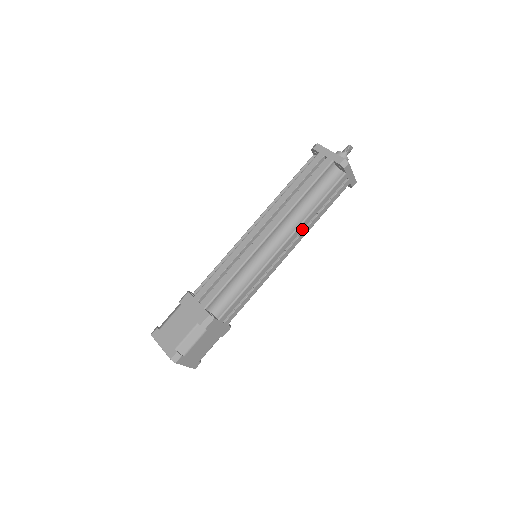
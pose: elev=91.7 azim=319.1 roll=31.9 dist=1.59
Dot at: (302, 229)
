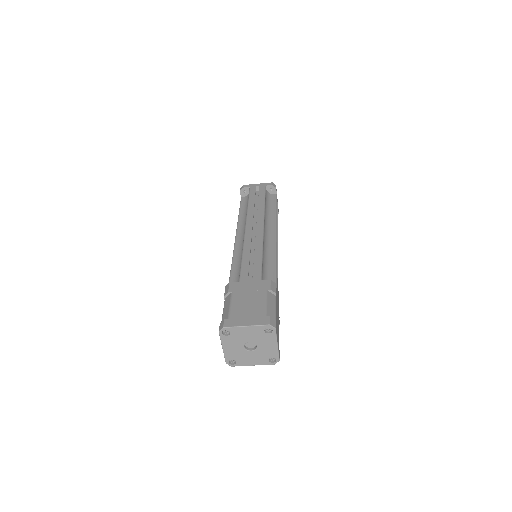
Dot at: occluded
